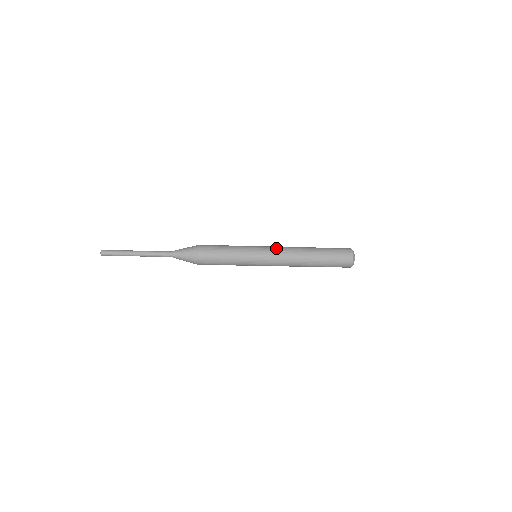
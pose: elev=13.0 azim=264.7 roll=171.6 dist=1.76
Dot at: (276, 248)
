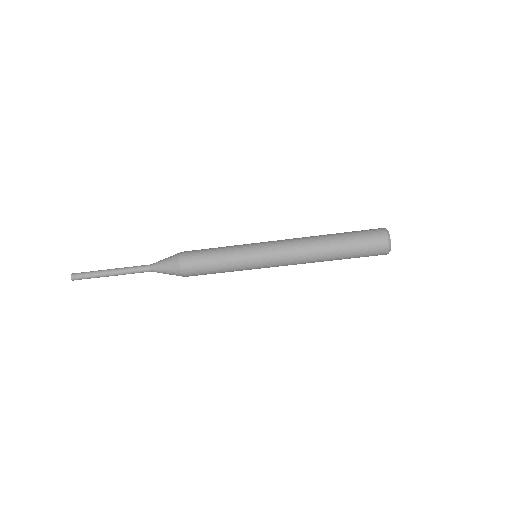
Dot at: occluded
